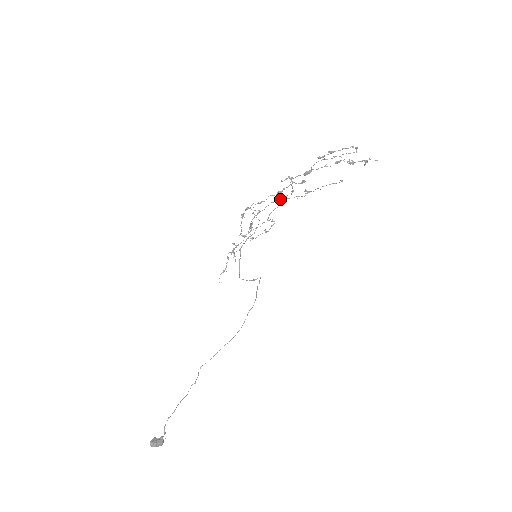
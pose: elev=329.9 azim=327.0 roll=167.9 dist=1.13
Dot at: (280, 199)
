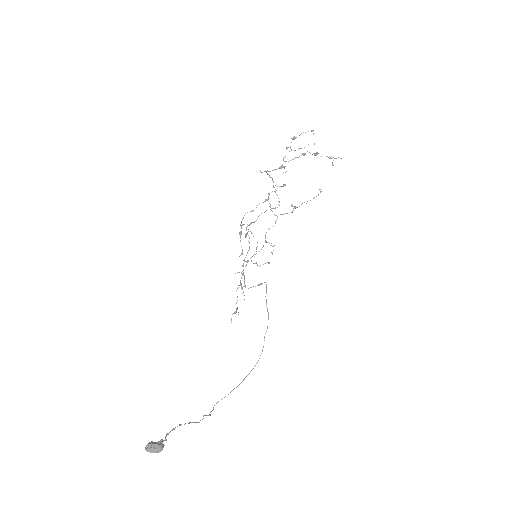
Dot at: occluded
